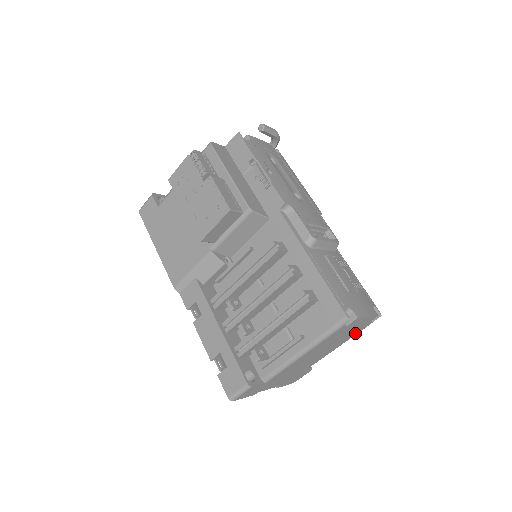
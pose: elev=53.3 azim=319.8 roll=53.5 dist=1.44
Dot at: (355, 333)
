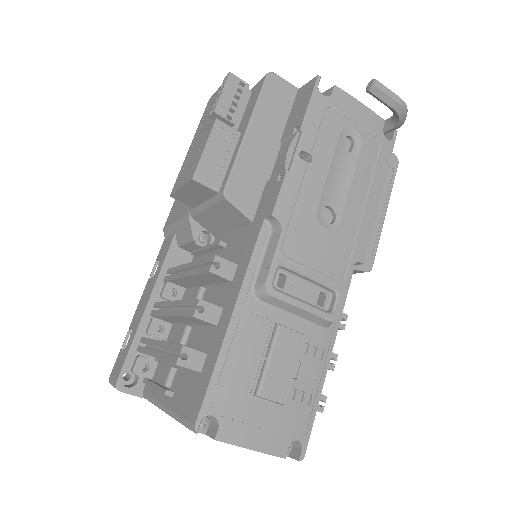
Dot at: occluded
